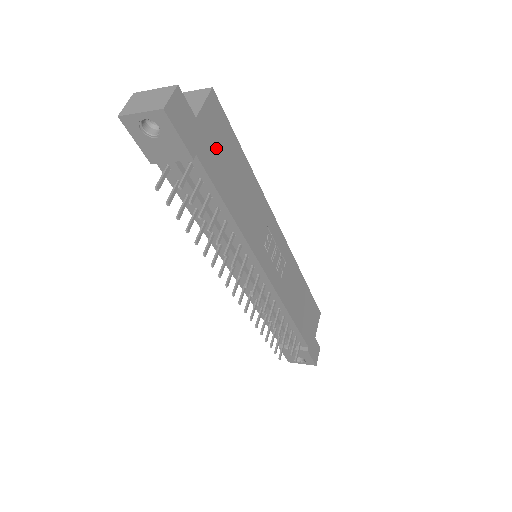
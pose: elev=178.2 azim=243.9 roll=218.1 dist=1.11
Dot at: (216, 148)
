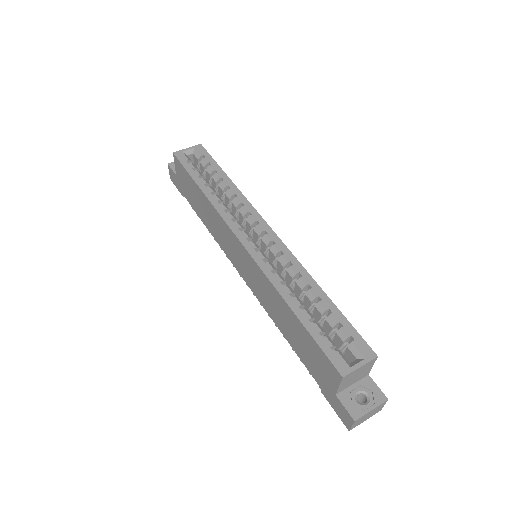
Dot at: occluded
